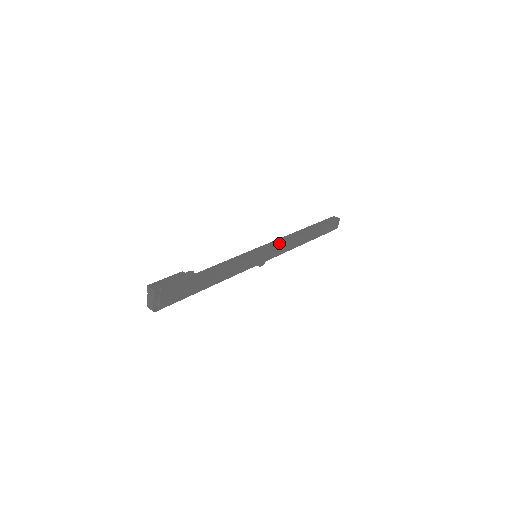
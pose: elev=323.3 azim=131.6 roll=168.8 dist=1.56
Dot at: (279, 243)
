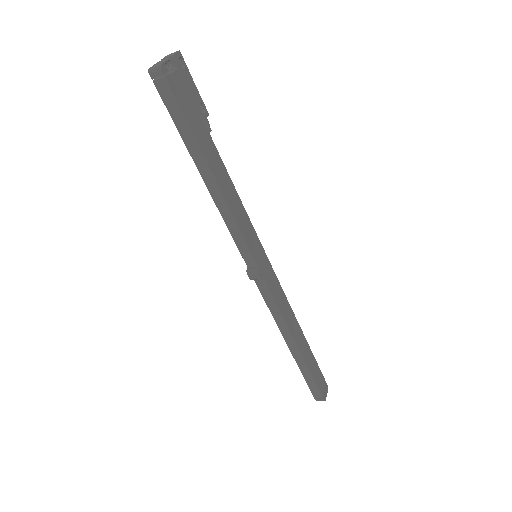
Dot at: (278, 289)
